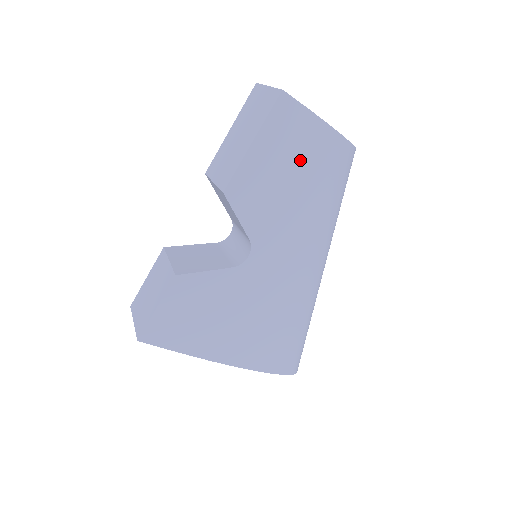
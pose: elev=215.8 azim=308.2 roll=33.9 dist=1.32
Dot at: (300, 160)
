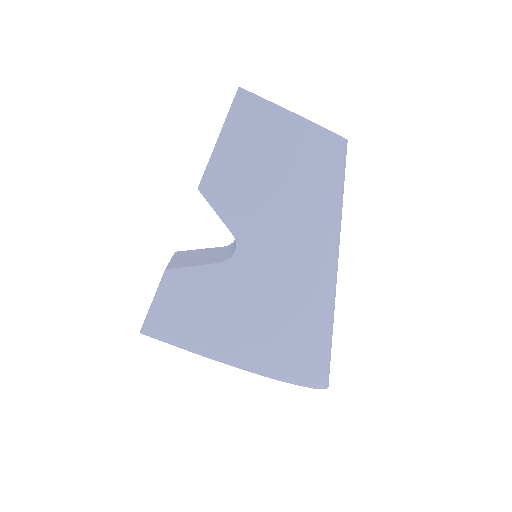
Dot at: (272, 152)
